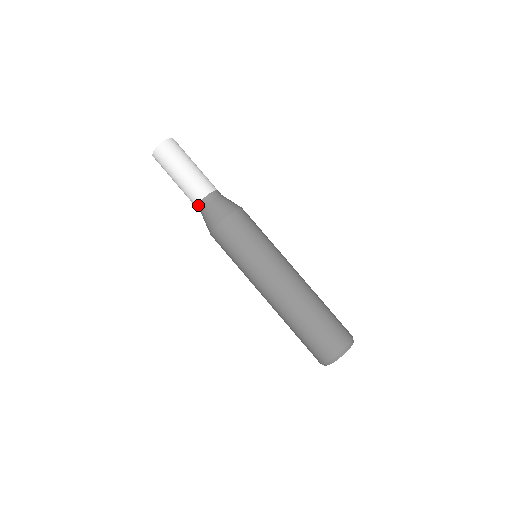
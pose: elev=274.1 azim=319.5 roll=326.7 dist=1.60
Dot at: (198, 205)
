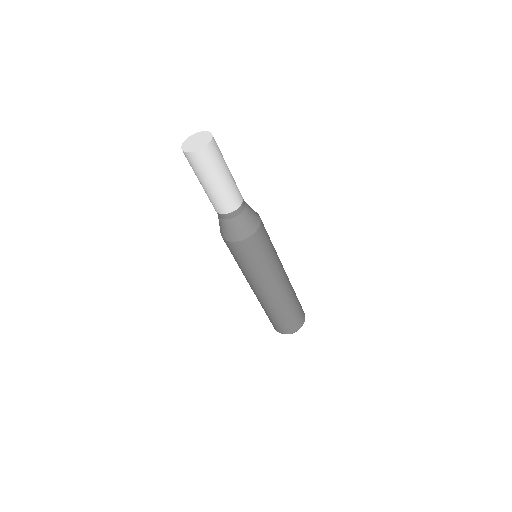
Dot at: occluded
